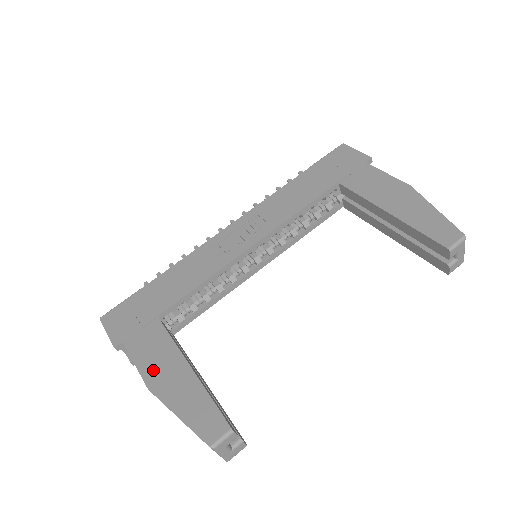
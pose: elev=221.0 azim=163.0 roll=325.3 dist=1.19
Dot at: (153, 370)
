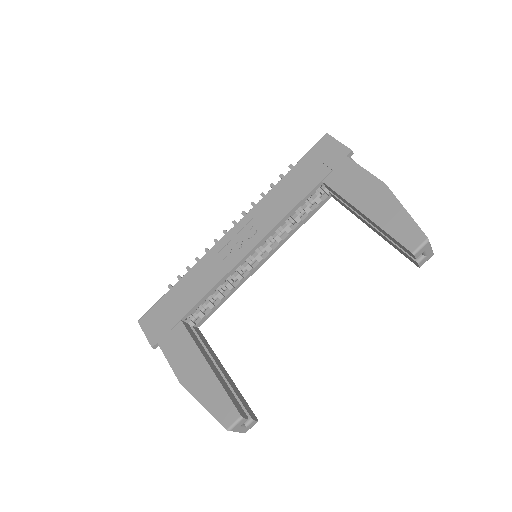
Dot at: (182, 367)
